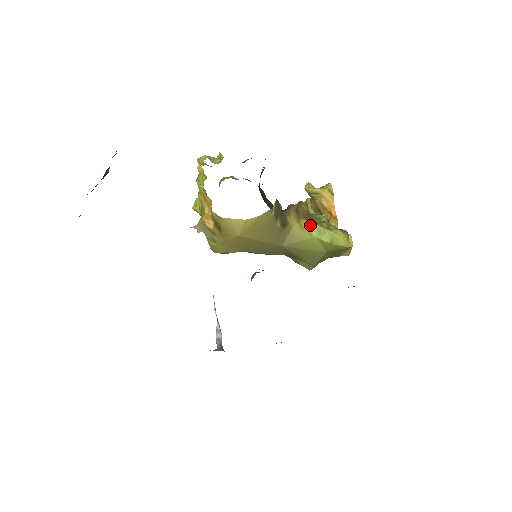
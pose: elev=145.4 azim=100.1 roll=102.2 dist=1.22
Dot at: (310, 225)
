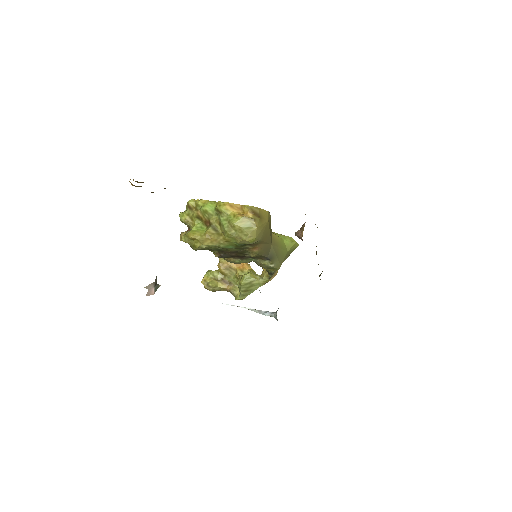
Dot at: (276, 234)
